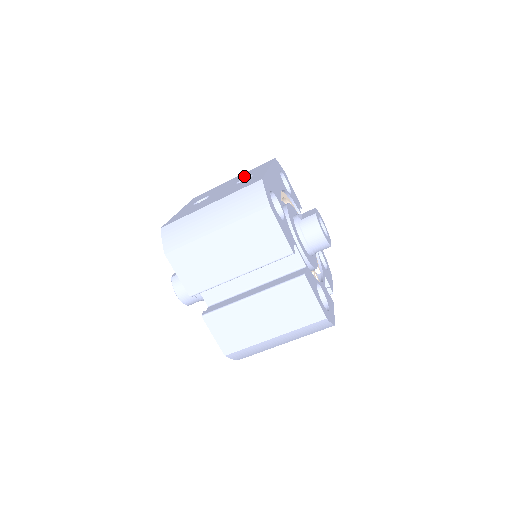
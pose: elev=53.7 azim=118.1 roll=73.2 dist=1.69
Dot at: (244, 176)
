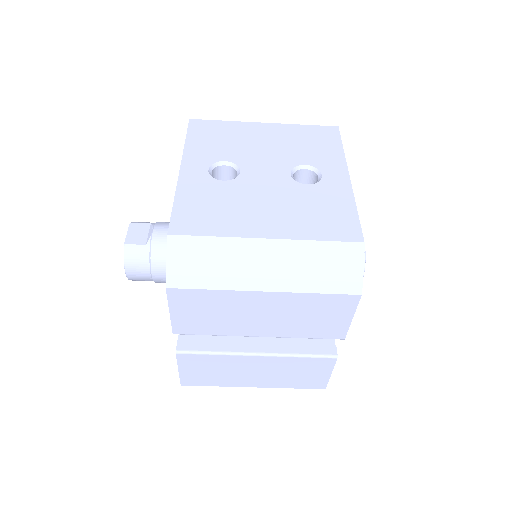
Dot at: (296, 151)
